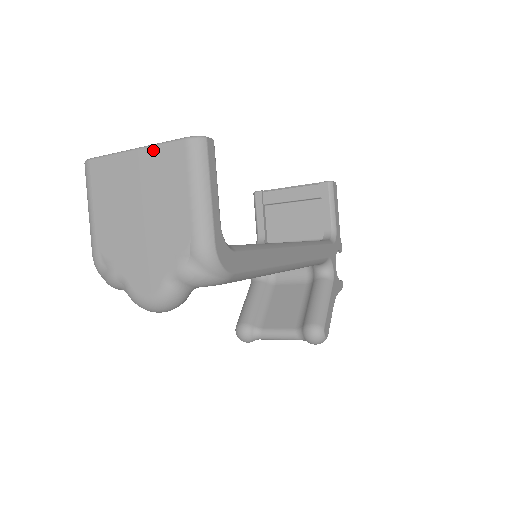
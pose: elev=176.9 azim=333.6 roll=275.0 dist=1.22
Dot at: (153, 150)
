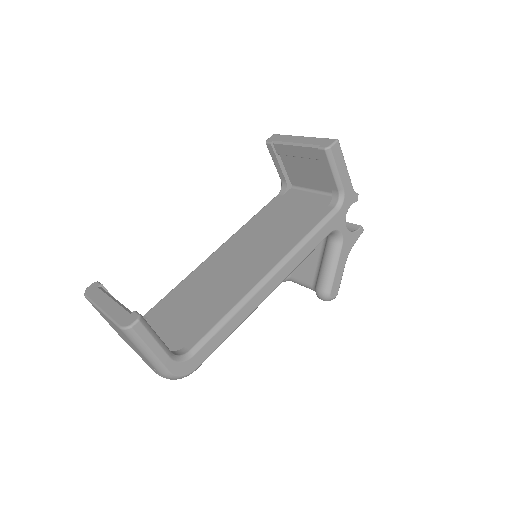
Dot at: (109, 320)
